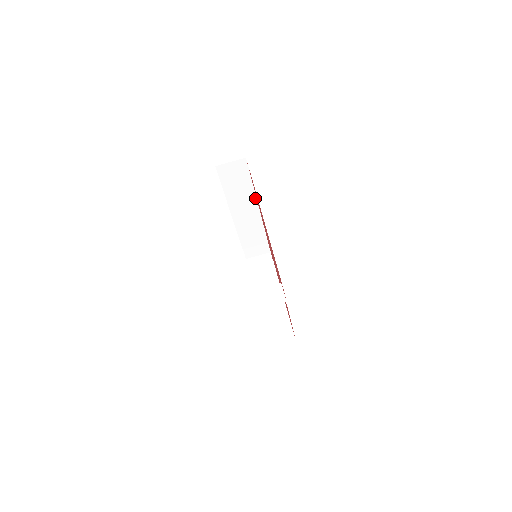
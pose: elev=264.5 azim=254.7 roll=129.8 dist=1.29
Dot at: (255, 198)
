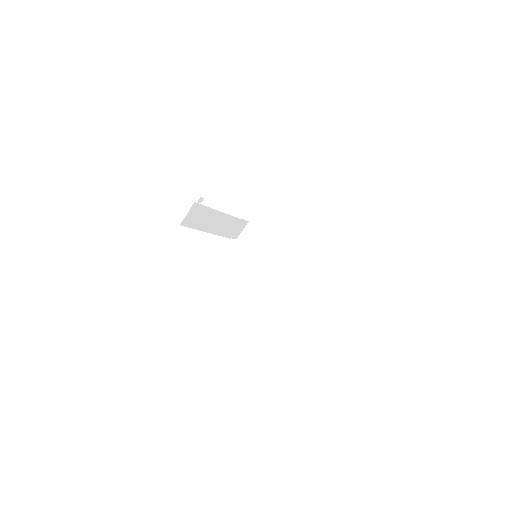
Dot at: (217, 212)
